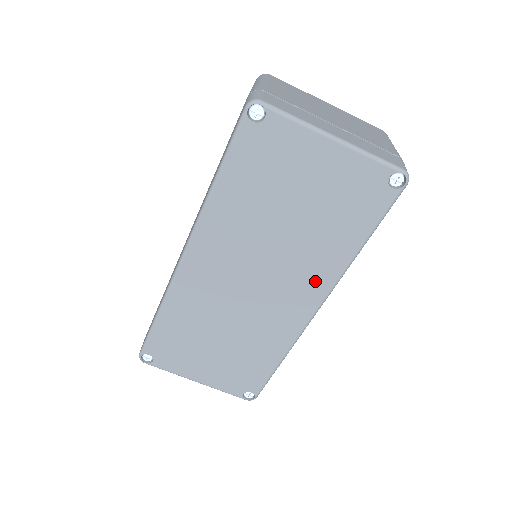
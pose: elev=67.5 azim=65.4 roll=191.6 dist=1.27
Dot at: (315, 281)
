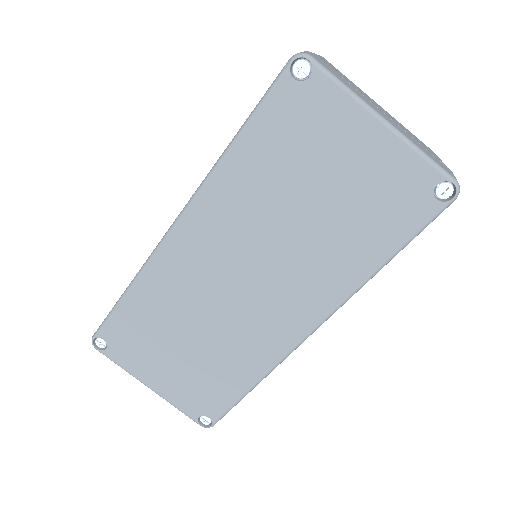
Dot at: (318, 295)
